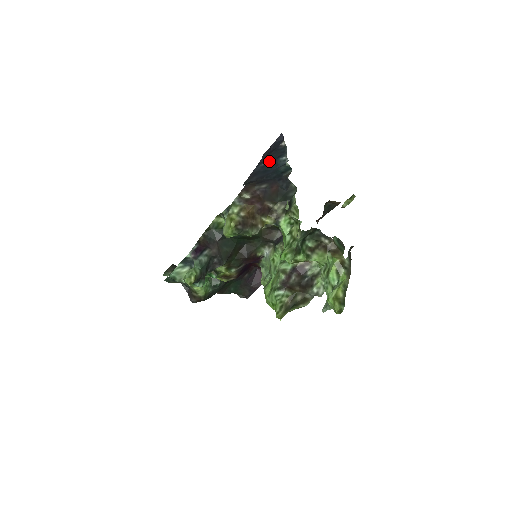
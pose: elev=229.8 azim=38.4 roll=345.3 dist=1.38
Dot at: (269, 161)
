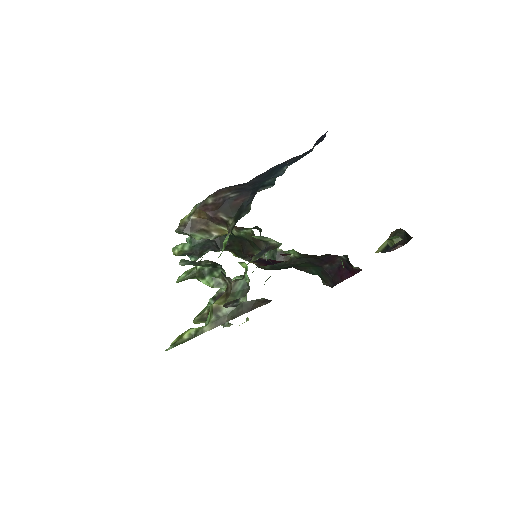
Dot at: (279, 165)
